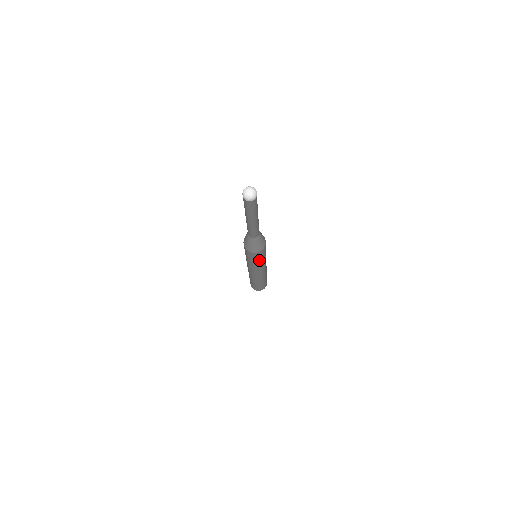
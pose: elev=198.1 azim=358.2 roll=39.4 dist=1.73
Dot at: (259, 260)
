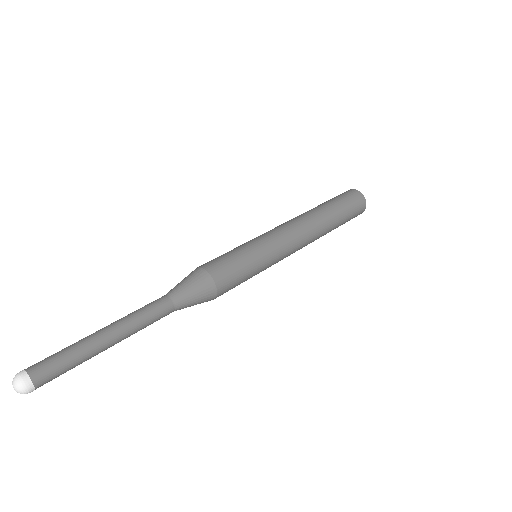
Dot at: occluded
